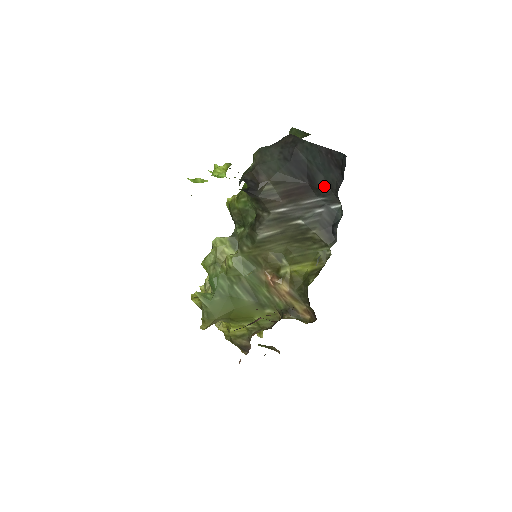
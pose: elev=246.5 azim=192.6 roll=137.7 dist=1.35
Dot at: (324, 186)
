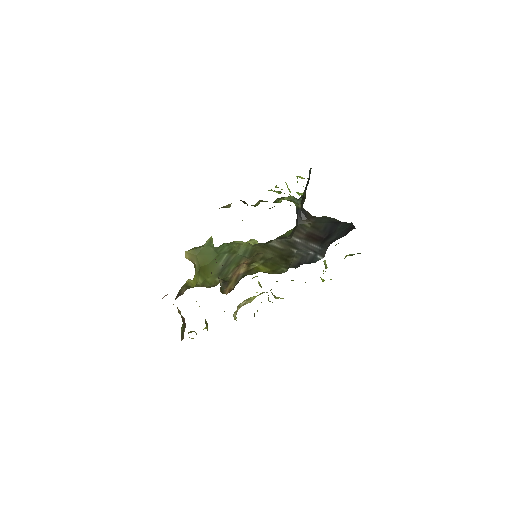
Dot at: (329, 242)
